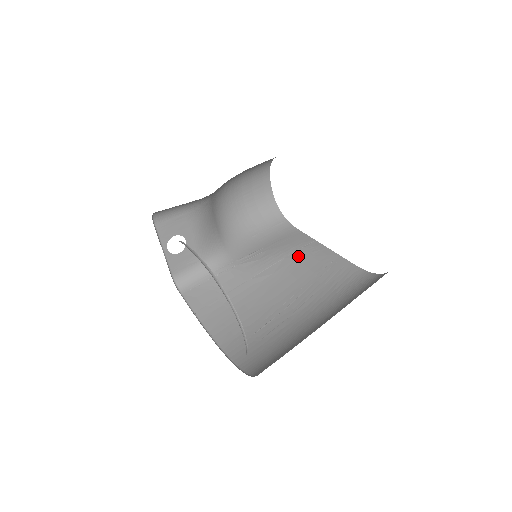
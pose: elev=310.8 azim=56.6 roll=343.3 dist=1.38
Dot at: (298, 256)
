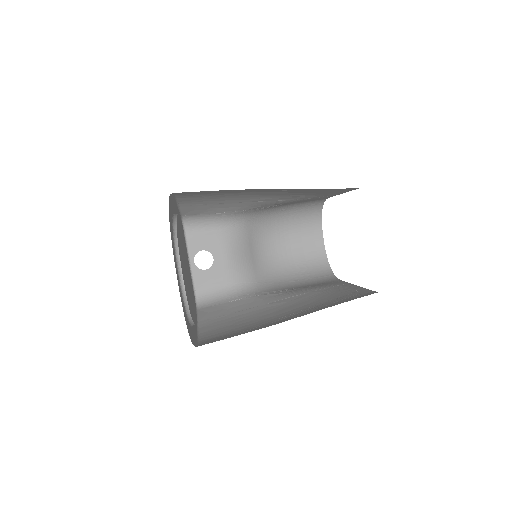
Dot at: (323, 291)
